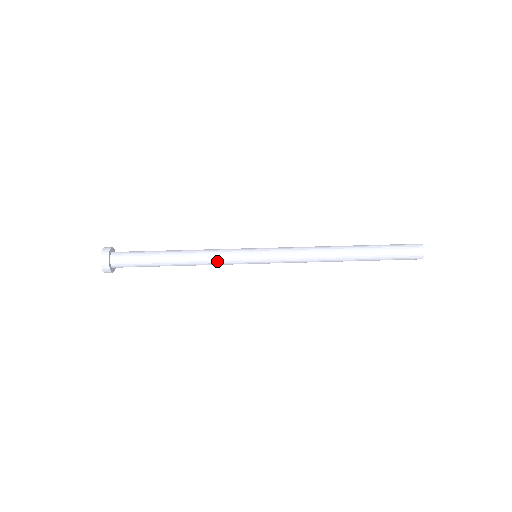
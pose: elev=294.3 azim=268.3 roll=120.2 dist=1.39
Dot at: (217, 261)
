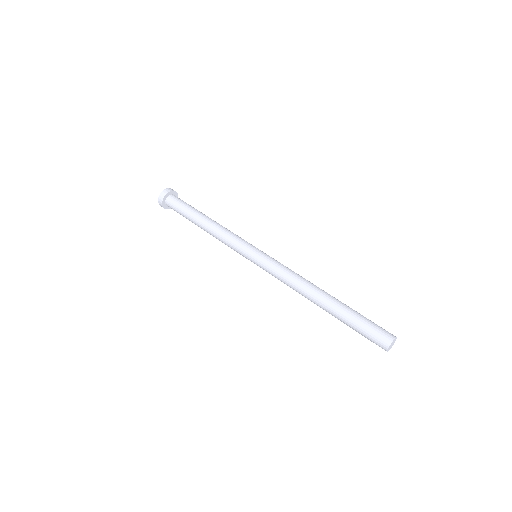
Dot at: (229, 235)
